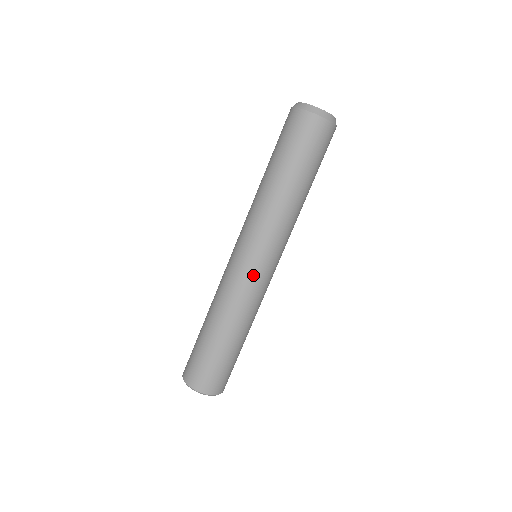
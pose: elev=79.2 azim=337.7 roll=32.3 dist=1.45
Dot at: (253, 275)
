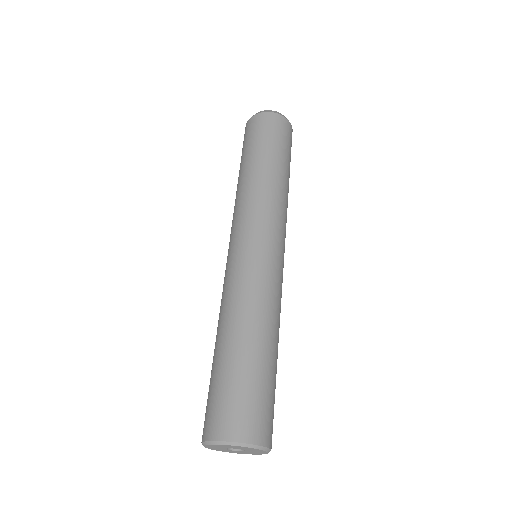
Dot at: (255, 257)
